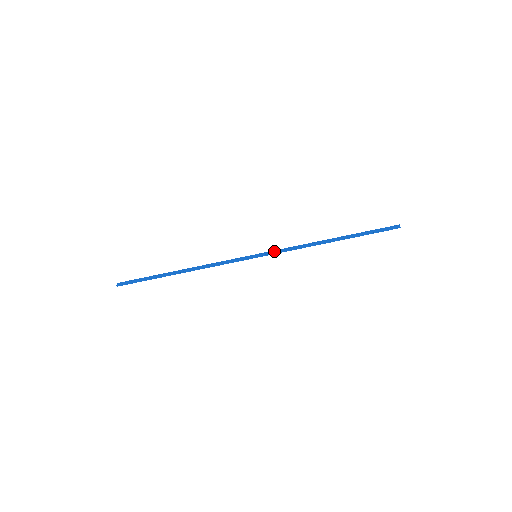
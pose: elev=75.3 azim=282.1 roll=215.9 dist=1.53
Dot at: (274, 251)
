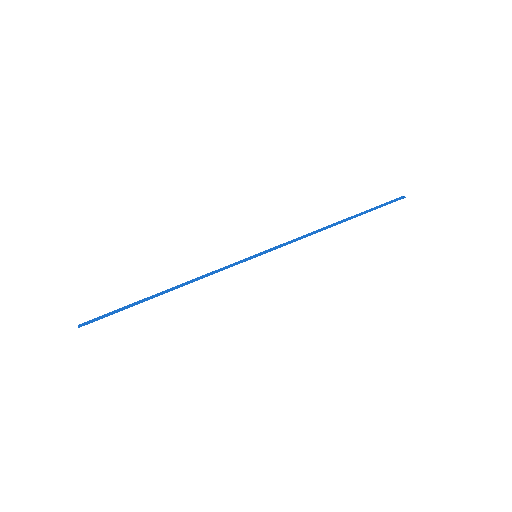
Dot at: (276, 247)
